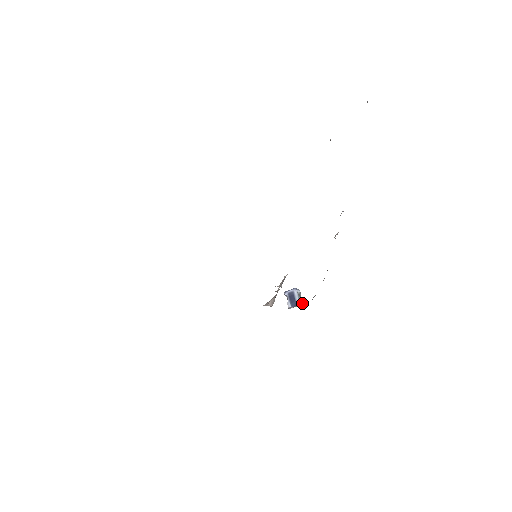
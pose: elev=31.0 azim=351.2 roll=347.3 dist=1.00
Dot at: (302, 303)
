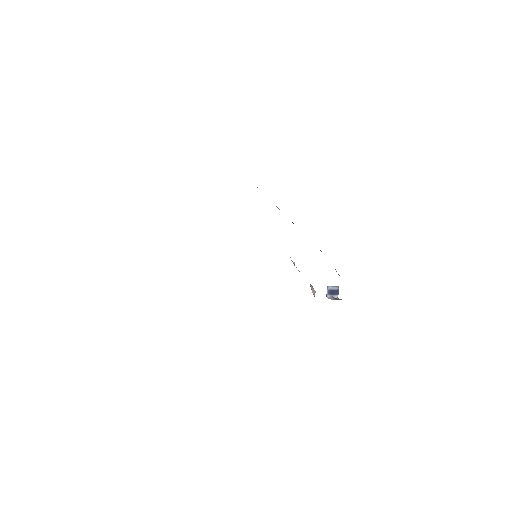
Dot at: occluded
